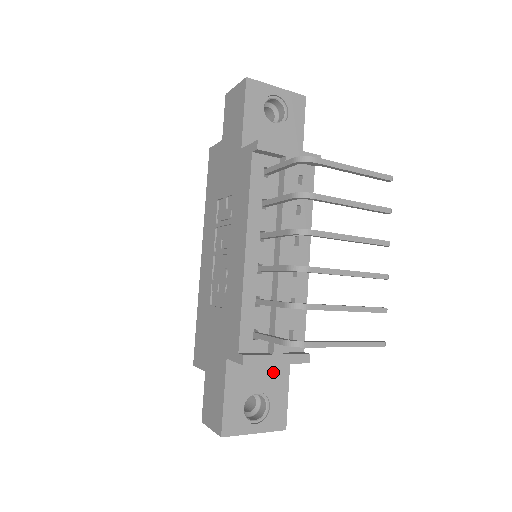
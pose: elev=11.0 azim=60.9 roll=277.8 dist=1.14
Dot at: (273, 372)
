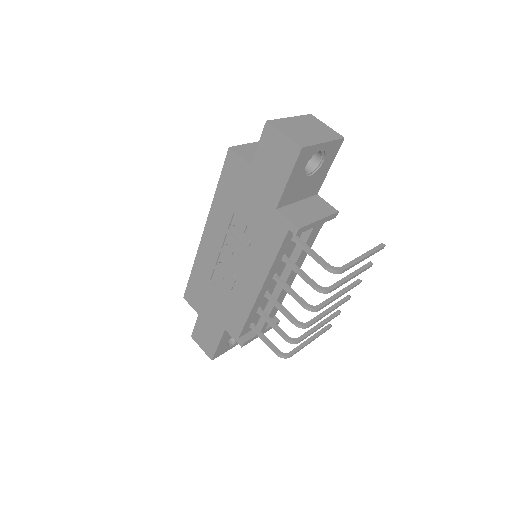
Dot at: occluded
